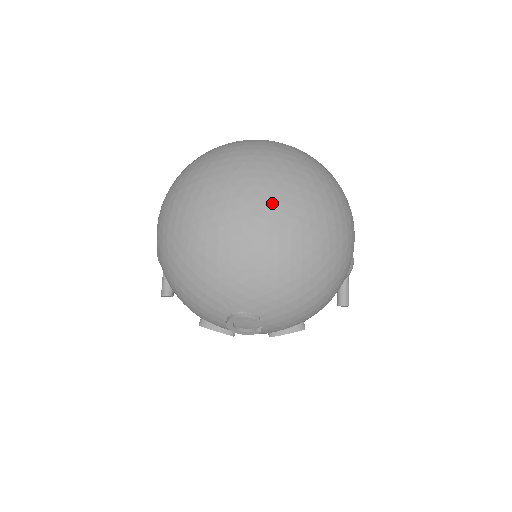
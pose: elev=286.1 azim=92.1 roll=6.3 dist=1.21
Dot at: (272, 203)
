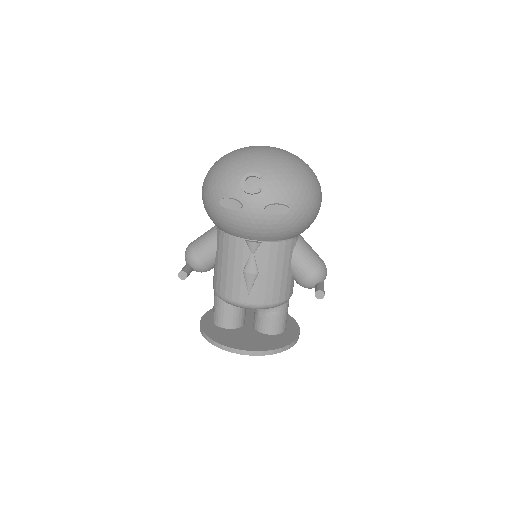
Dot at: occluded
